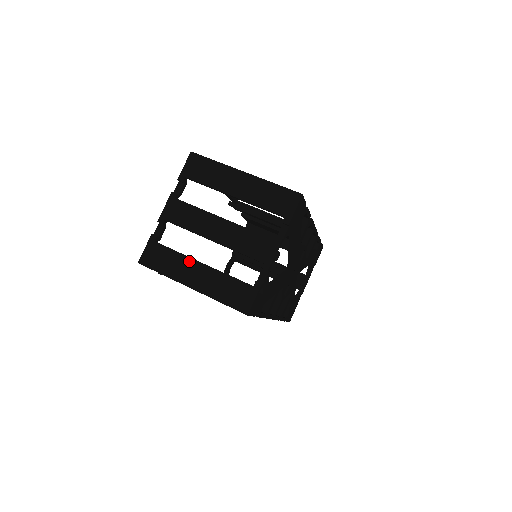
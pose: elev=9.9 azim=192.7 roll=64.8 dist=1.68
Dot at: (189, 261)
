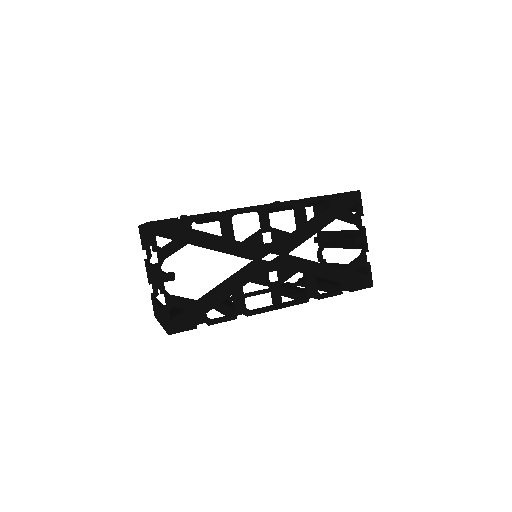
Dot at: (156, 305)
